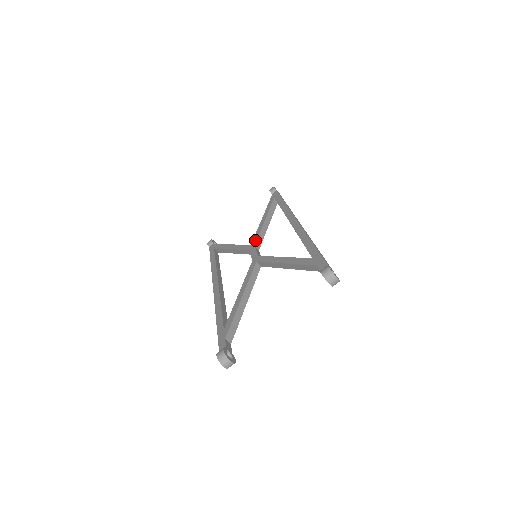
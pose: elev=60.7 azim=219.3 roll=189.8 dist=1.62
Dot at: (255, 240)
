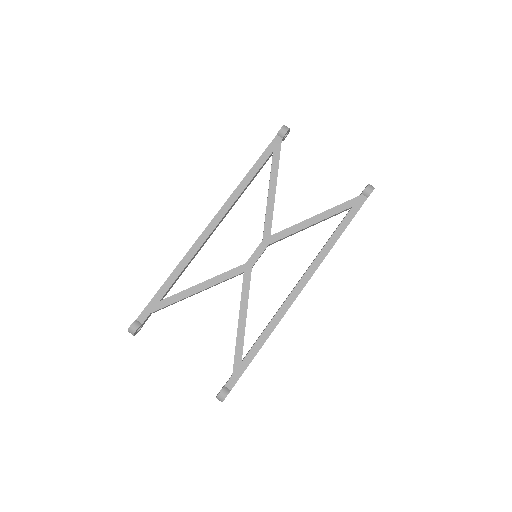
Dot at: (277, 238)
